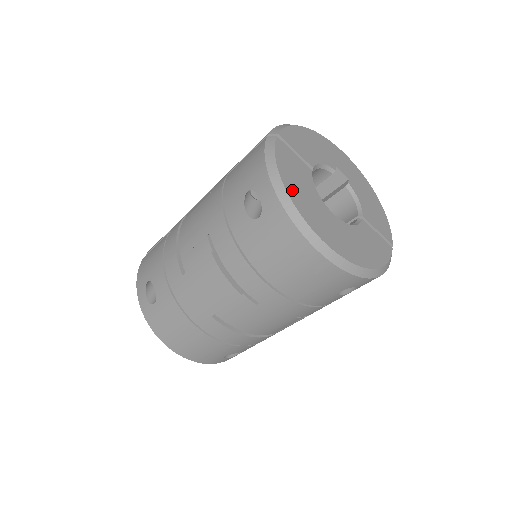
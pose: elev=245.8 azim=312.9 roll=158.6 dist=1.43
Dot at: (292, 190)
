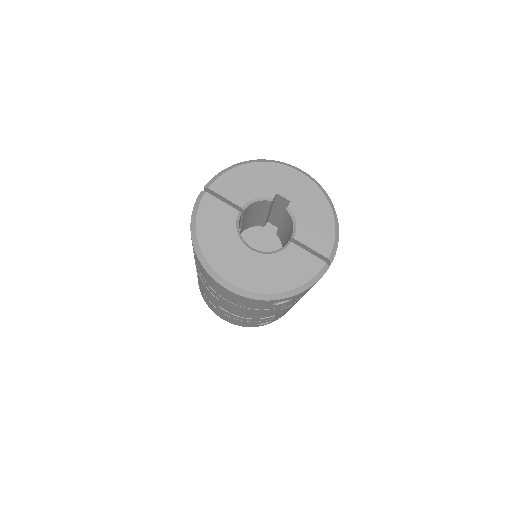
Dot at: (206, 242)
